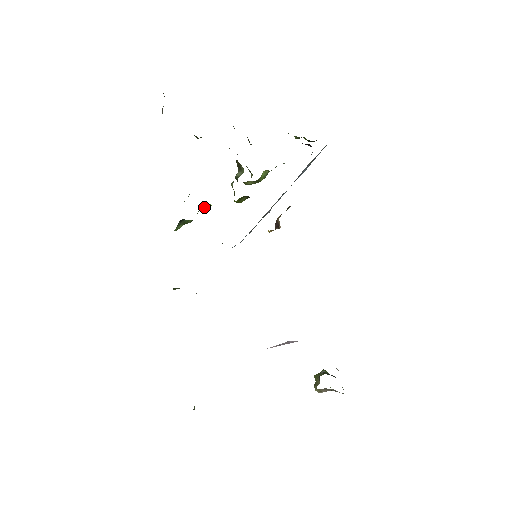
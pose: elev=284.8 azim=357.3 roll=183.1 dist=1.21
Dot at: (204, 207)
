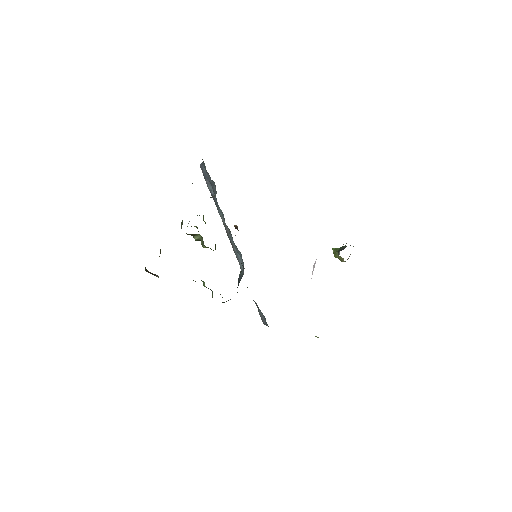
Dot at: occluded
